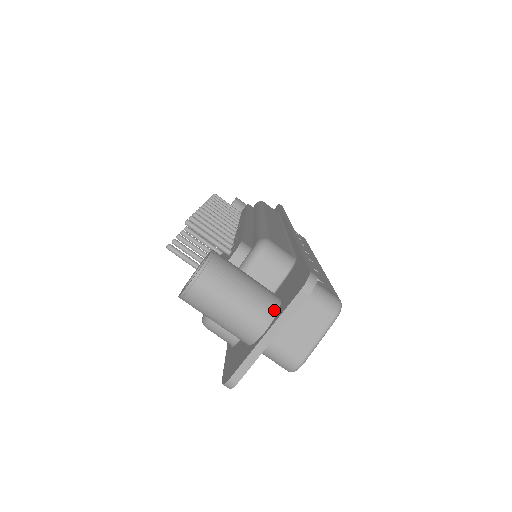
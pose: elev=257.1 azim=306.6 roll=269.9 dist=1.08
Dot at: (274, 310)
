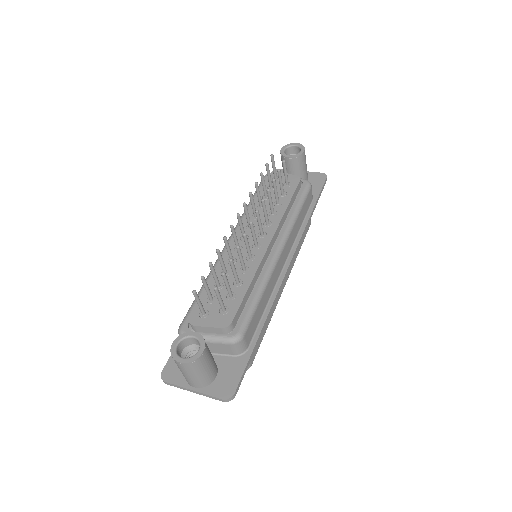
Dot at: (207, 385)
